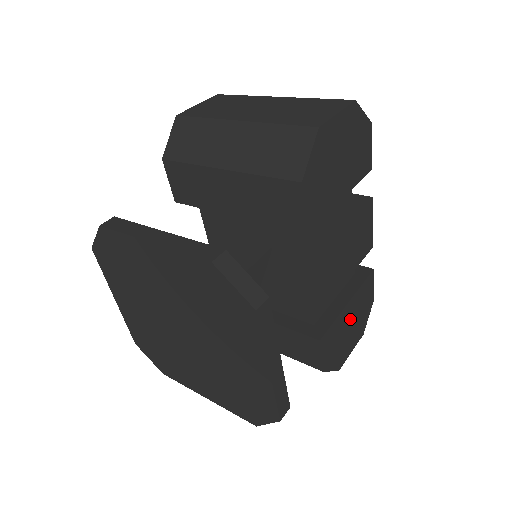
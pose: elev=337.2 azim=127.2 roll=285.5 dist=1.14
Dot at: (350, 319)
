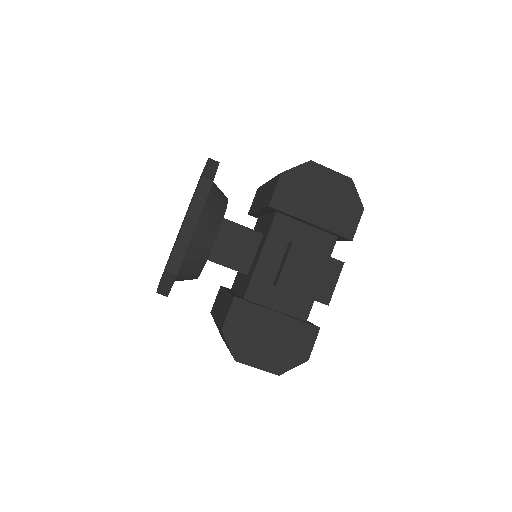
Dot at: (272, 331)
